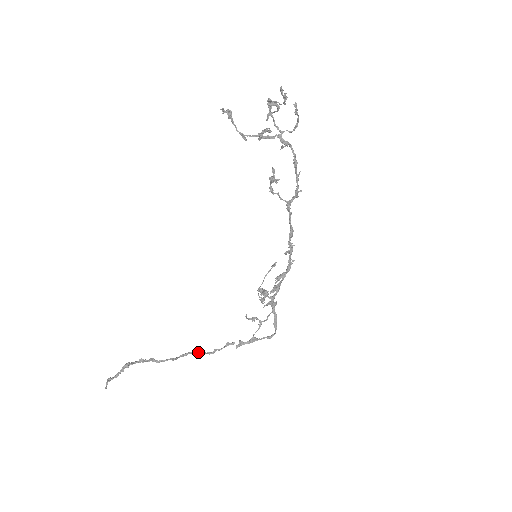
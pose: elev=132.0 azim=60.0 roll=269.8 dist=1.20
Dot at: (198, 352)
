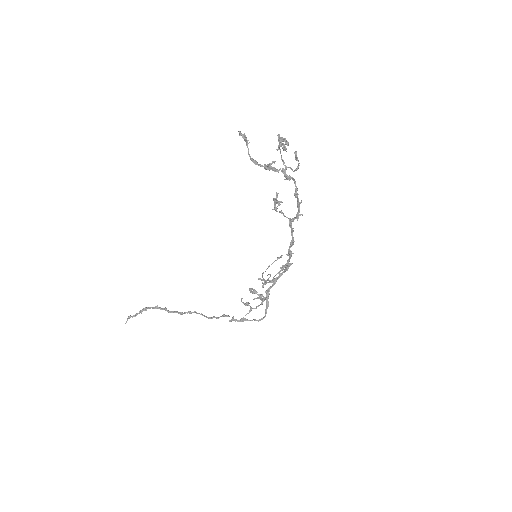
Dot at: (201, 314)
